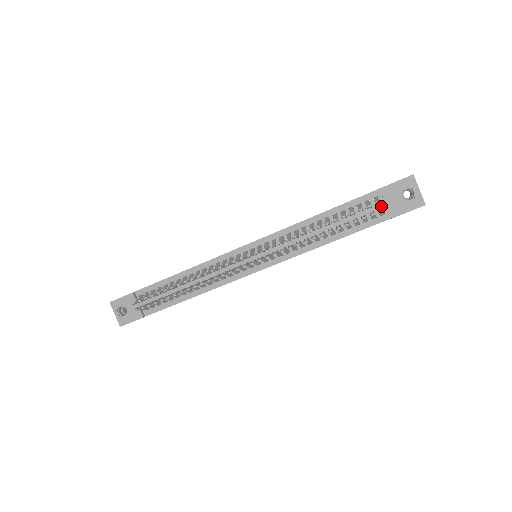
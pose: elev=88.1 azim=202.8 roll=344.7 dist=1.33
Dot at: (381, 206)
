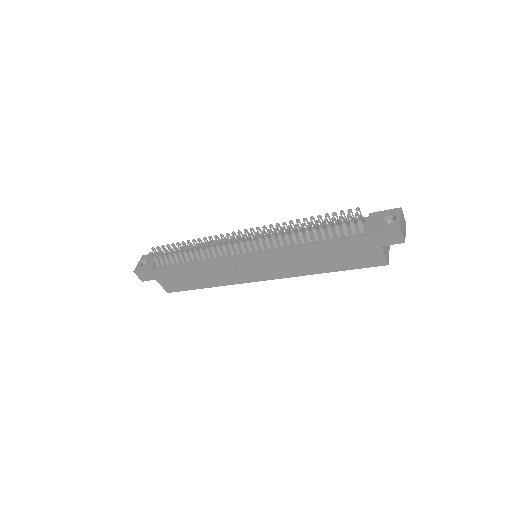
Dot at: (364, 224)
